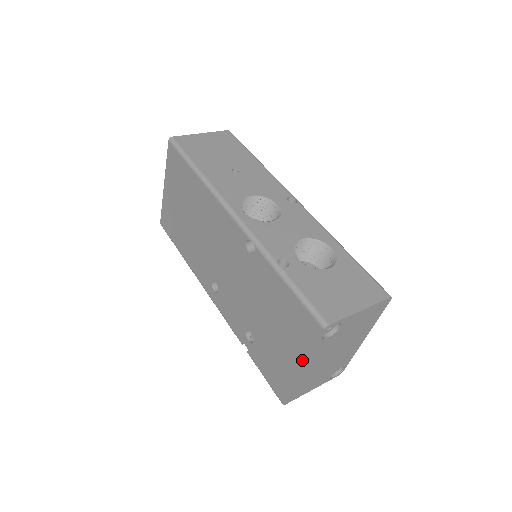
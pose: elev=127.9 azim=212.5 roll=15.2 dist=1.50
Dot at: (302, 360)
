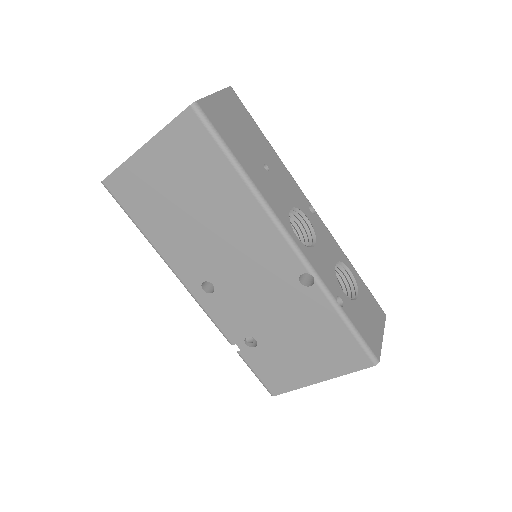
Dot at: (328, 376)
